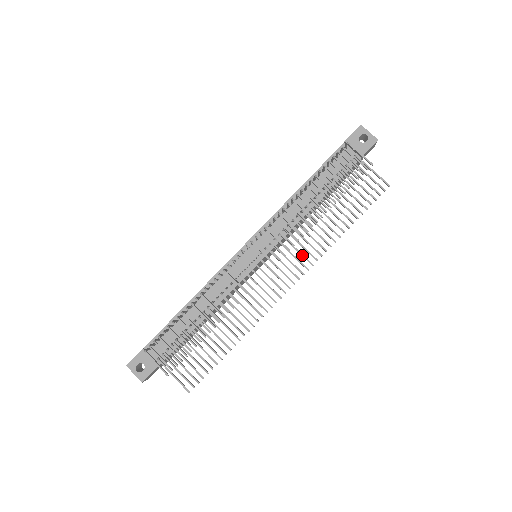
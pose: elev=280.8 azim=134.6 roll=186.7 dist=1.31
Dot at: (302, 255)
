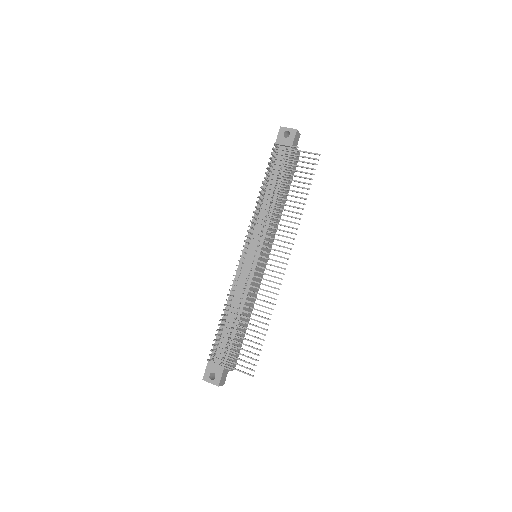
Dot at: (284, 236)
